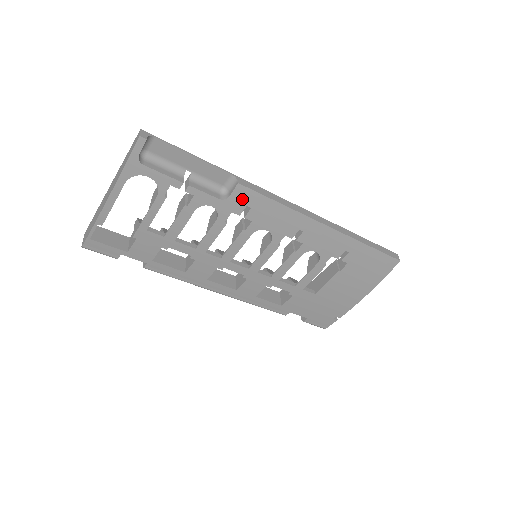
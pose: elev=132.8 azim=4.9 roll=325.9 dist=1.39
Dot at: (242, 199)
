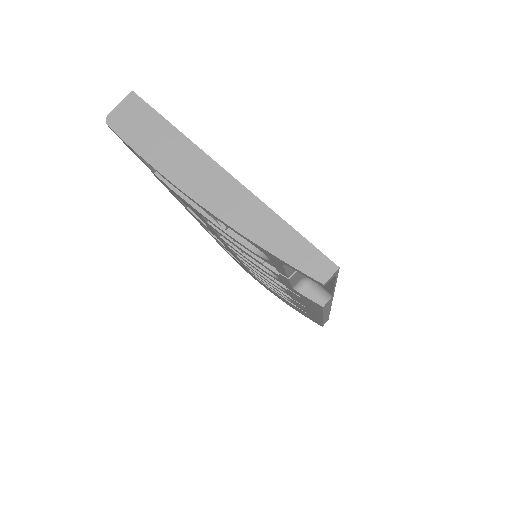
Dot at: (307, 299)
